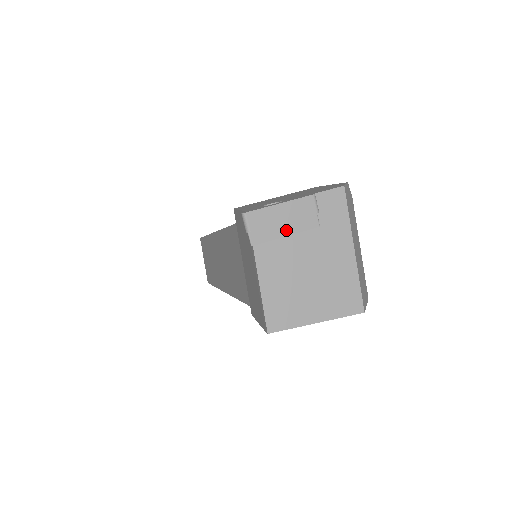
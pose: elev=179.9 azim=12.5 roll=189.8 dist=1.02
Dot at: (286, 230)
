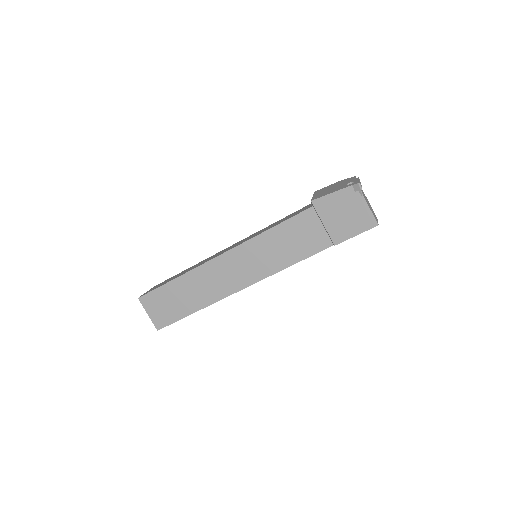
Dot at: occluded
